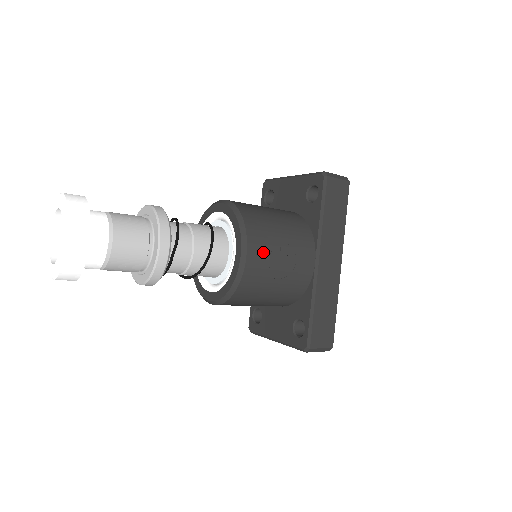
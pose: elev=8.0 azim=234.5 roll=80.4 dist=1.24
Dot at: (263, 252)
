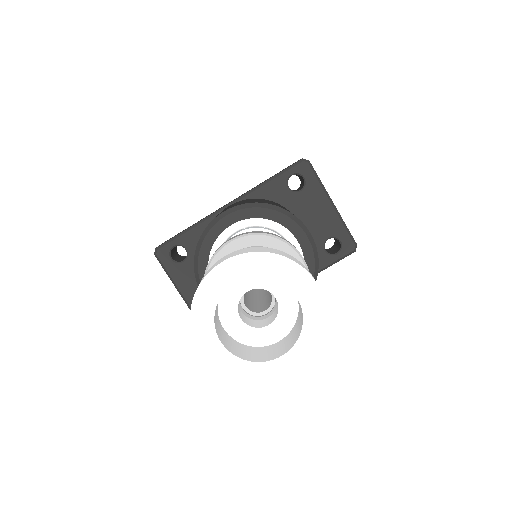
Dot at: occluded
